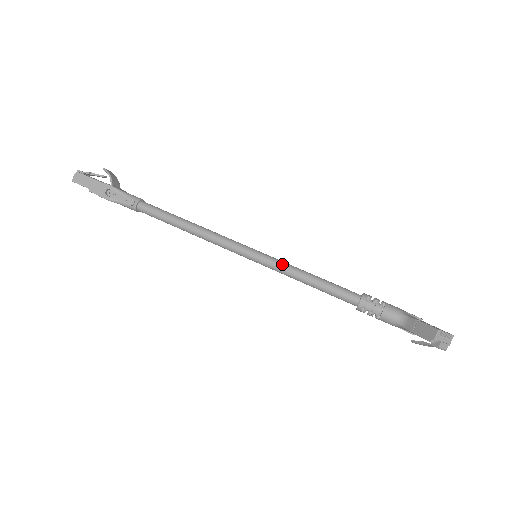
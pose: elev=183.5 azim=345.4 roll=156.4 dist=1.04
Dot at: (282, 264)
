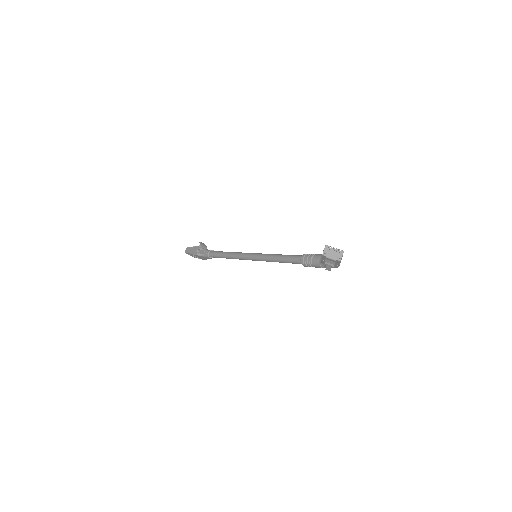
Dot at: (267, 254)
